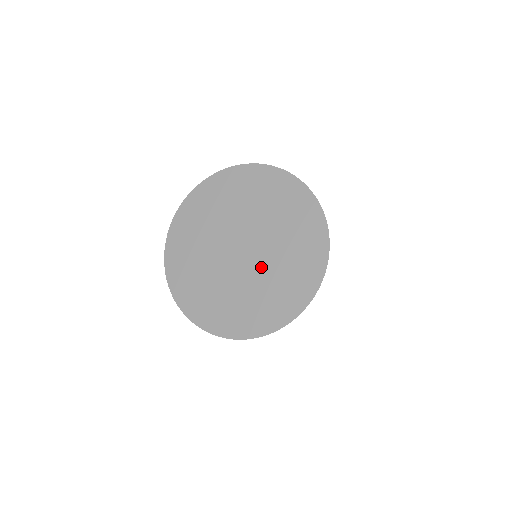
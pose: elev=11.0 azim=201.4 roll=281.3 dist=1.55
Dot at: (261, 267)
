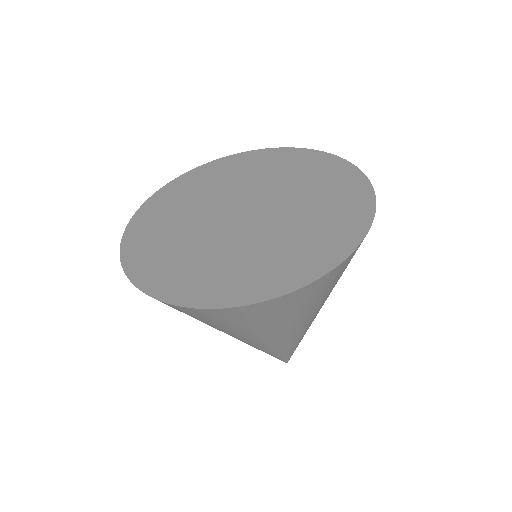
Dot at: (243, 238)
